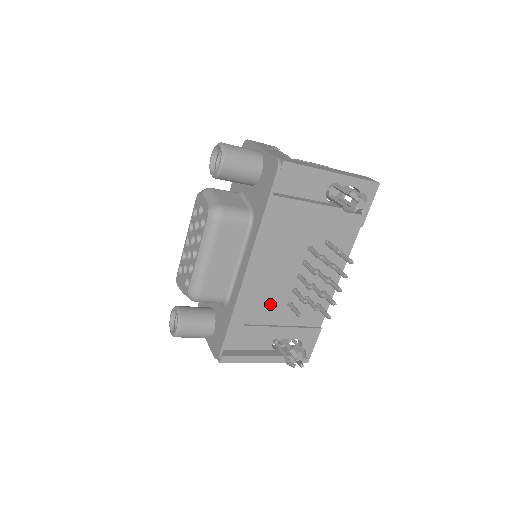
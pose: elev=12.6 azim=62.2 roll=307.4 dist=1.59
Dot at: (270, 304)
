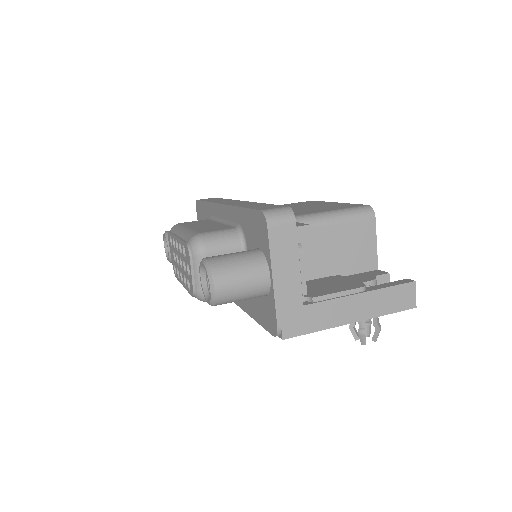
Dot at: occluded
